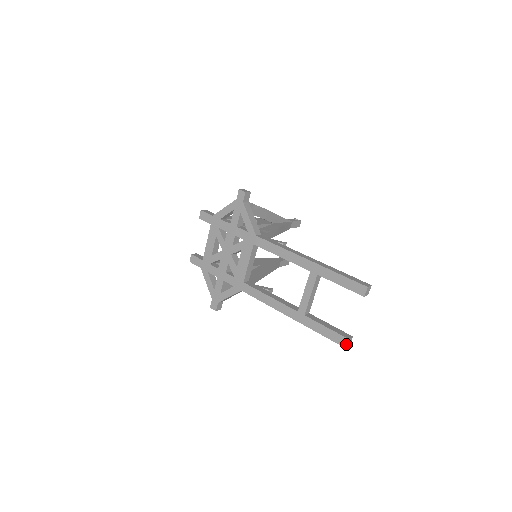
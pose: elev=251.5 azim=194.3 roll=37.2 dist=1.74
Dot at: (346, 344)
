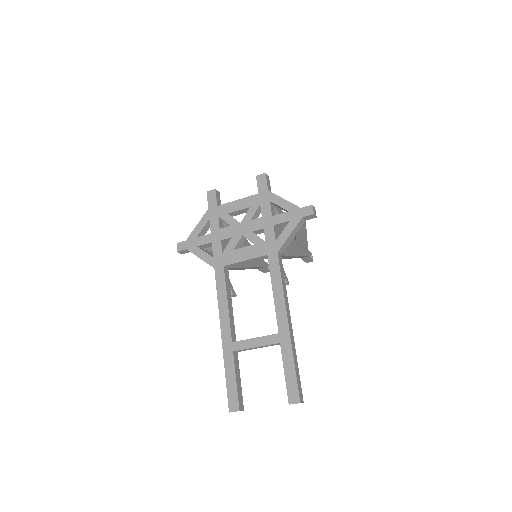
Dot at: (233, 411)
